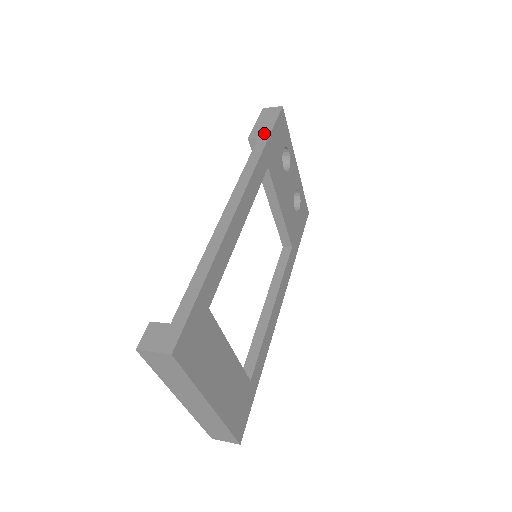
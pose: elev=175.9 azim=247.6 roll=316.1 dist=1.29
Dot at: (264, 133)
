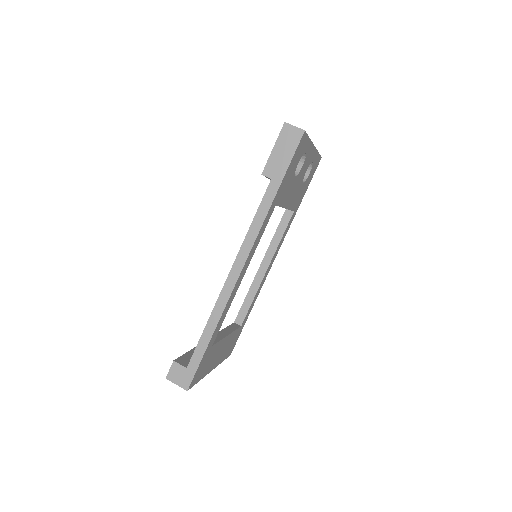
Dot at: (278, 174)
